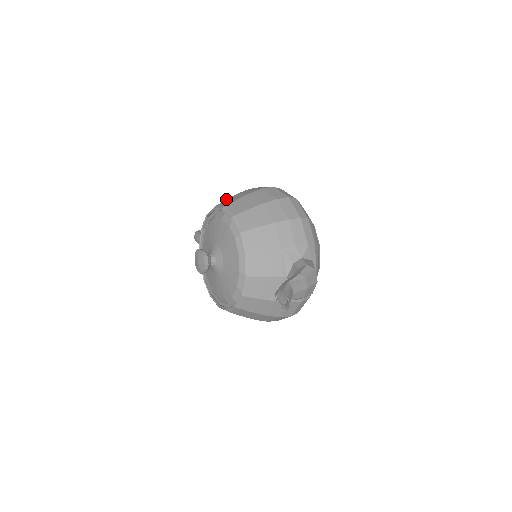
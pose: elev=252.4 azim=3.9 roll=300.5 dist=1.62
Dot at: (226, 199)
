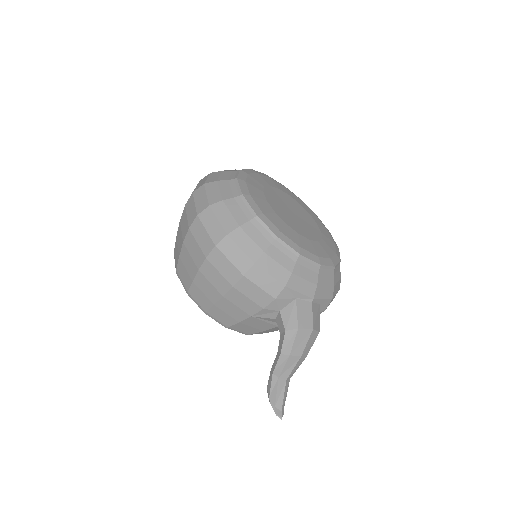
Dot at: occluded
